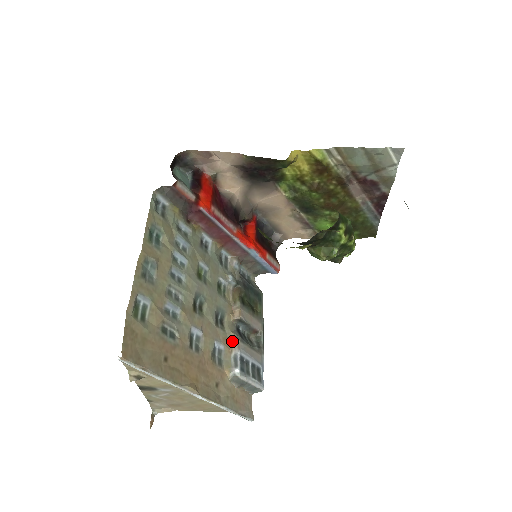
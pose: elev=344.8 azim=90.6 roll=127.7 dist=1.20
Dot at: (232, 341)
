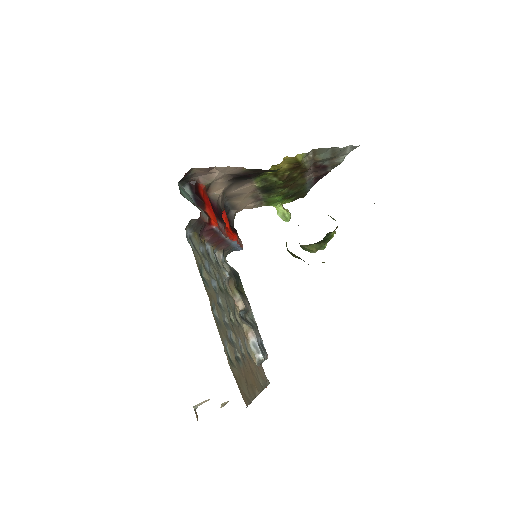
Dot at: (246, 331)
